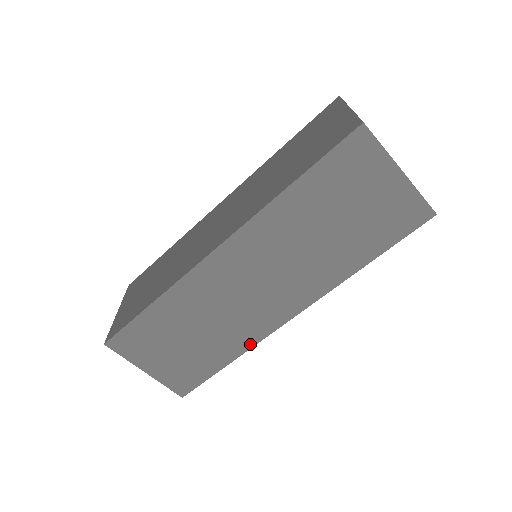
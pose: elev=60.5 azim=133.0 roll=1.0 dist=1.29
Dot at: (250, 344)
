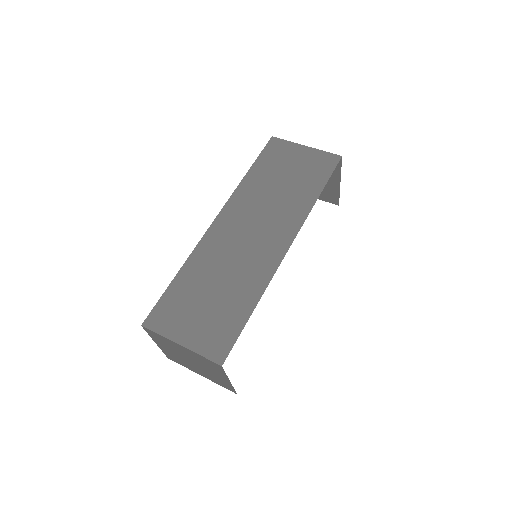
Dot at: (265, 282)
